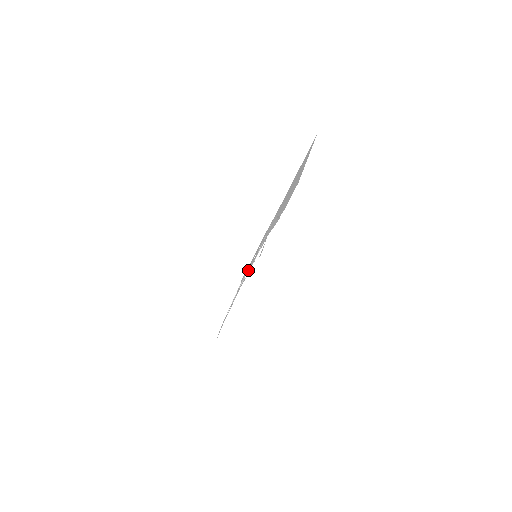
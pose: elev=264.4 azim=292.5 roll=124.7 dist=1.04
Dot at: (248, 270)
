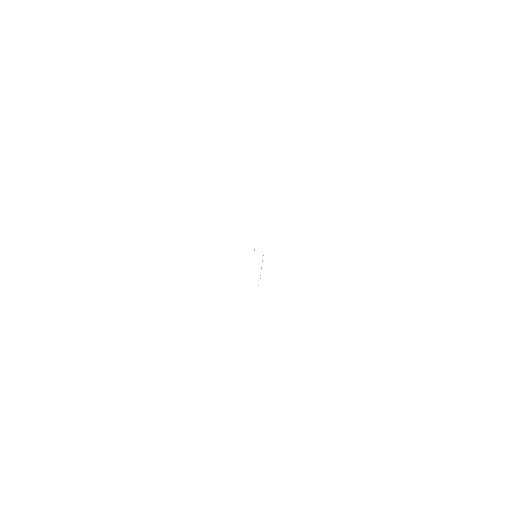
Dot at: occluded
